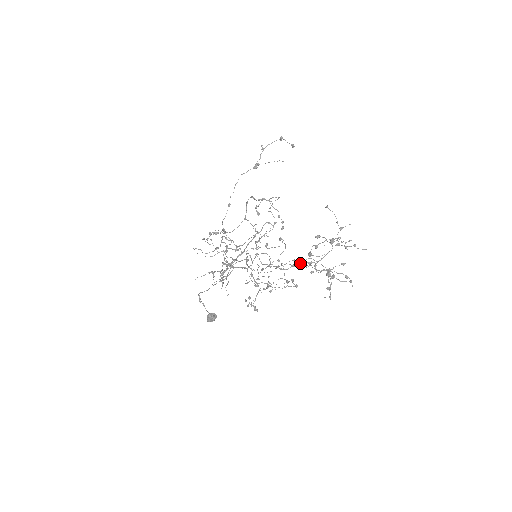
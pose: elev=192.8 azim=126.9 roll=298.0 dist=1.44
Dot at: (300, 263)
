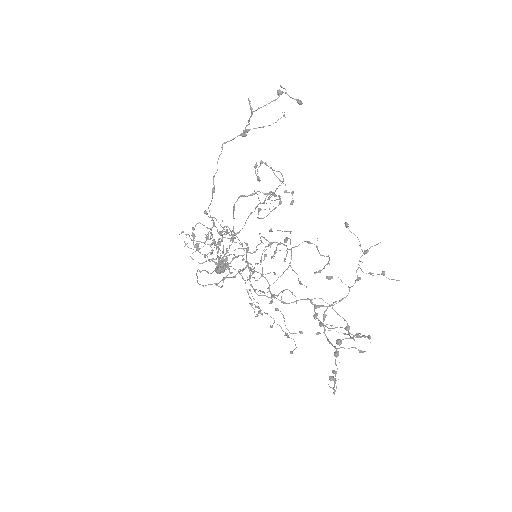
Dot at: (316, 246)
